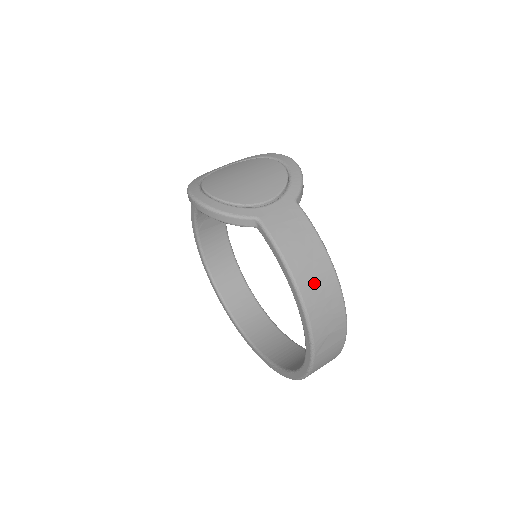
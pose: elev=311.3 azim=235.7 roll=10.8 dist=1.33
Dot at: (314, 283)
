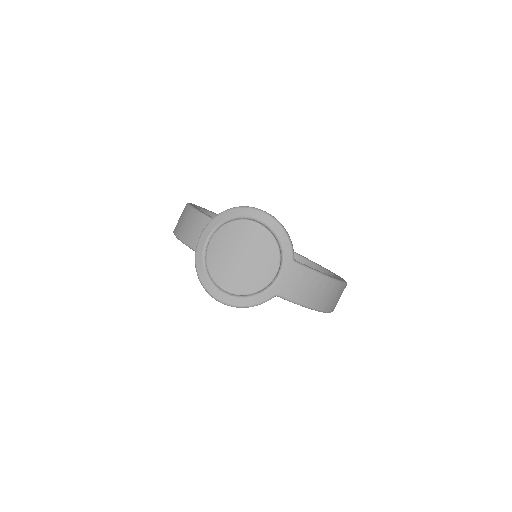
Dot at: (328, 299)
